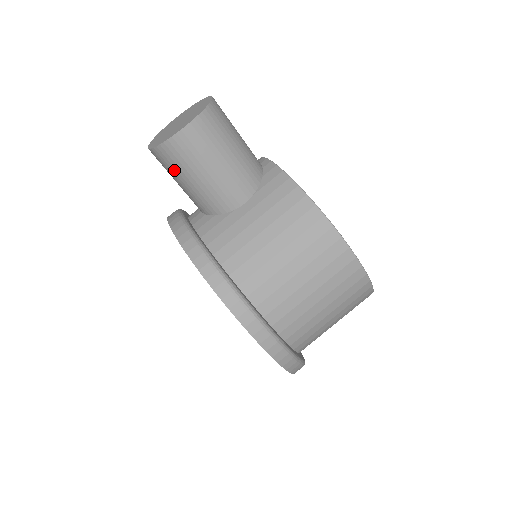
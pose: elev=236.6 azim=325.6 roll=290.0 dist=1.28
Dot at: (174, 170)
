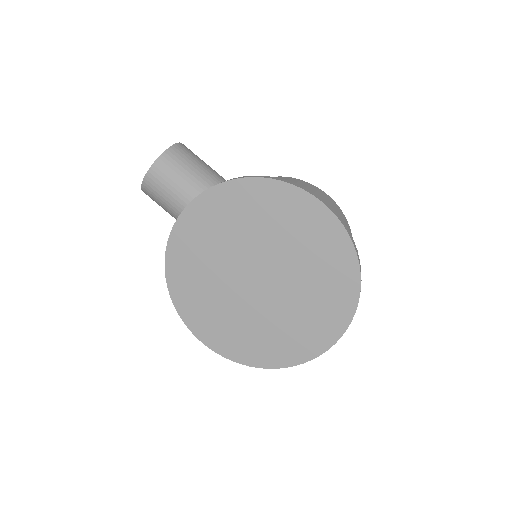
Dot at: (177, 171)
